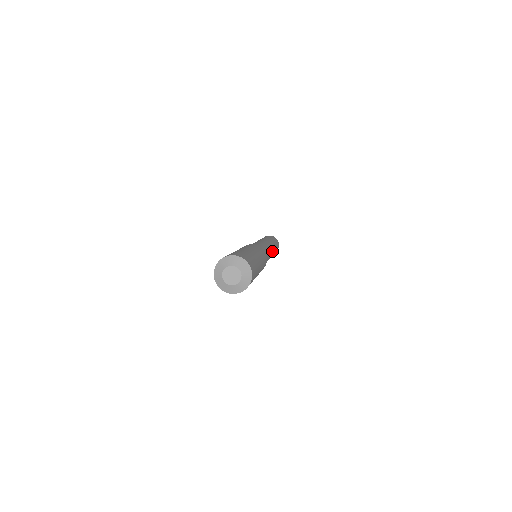
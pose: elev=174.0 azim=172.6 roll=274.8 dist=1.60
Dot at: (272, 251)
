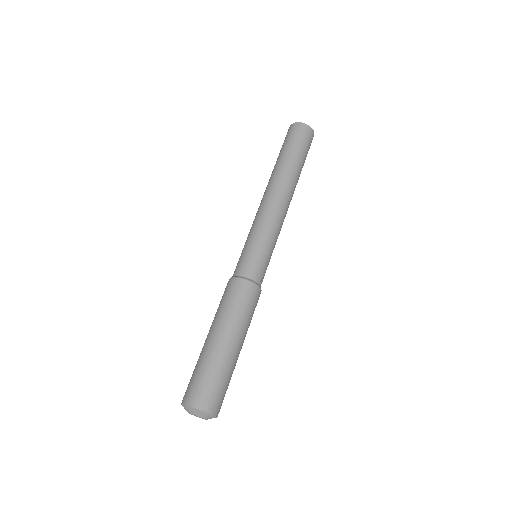
Dot at: (285, 211)
